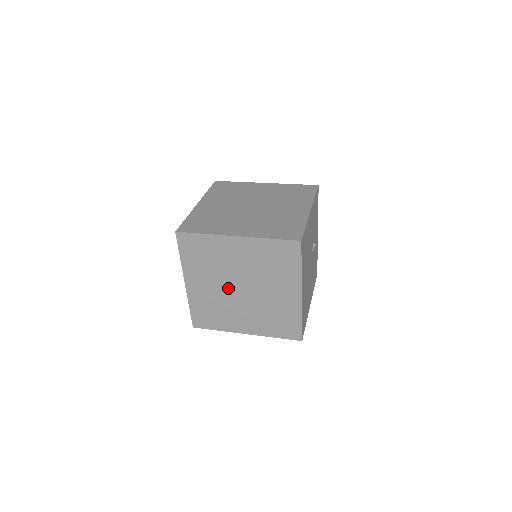
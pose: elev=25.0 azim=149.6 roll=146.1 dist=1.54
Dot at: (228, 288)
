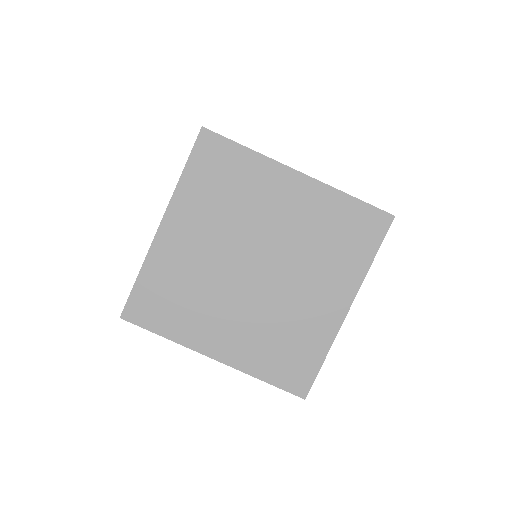
Dot at: (233, 259)
